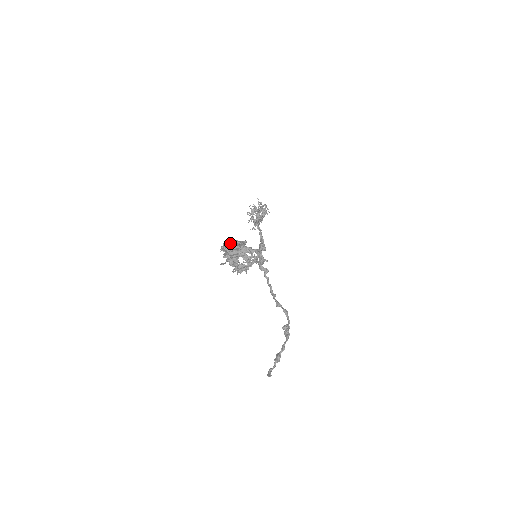
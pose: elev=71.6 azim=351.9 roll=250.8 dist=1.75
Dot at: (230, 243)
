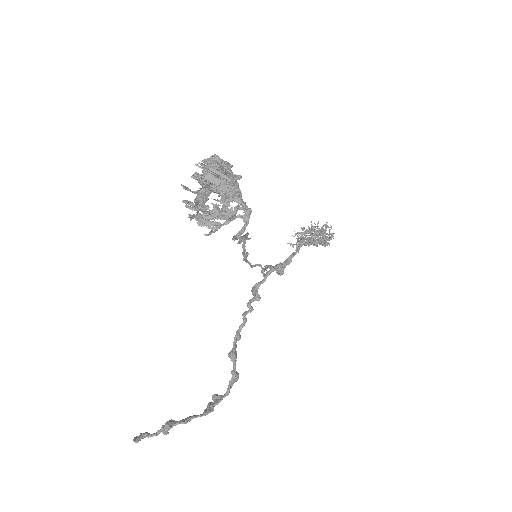
Dot at: (217, 160)
